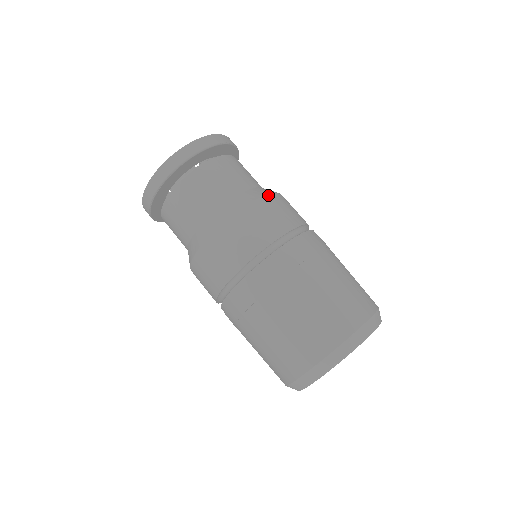
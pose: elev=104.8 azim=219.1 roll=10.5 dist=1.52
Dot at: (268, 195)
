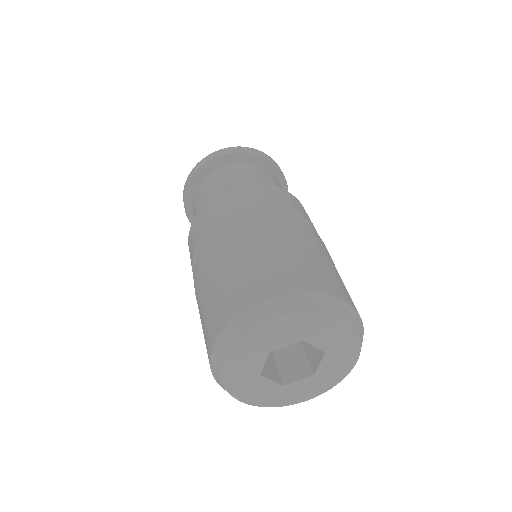
Dot at: (294, 196)
